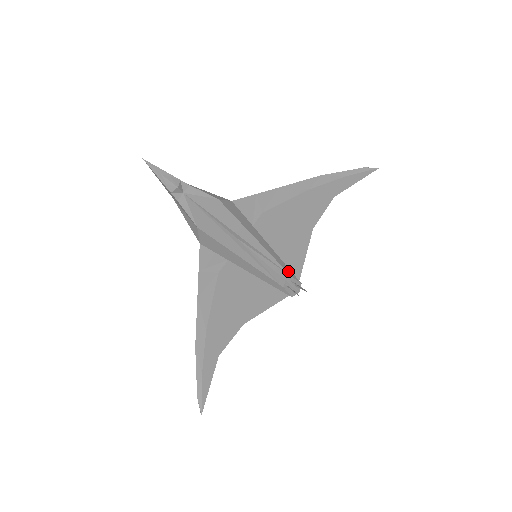
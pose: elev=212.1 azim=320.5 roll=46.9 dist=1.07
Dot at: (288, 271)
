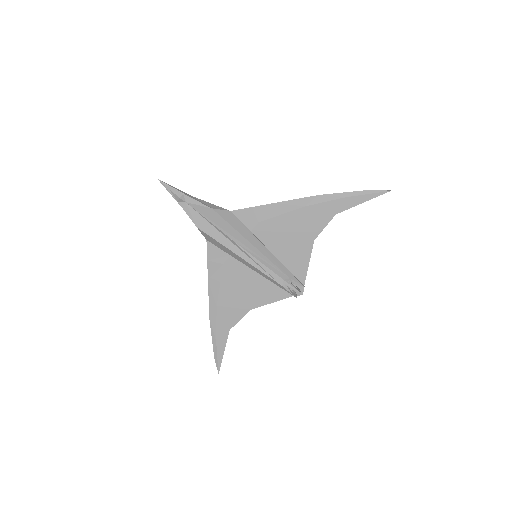
Dot at: (286, 273)
